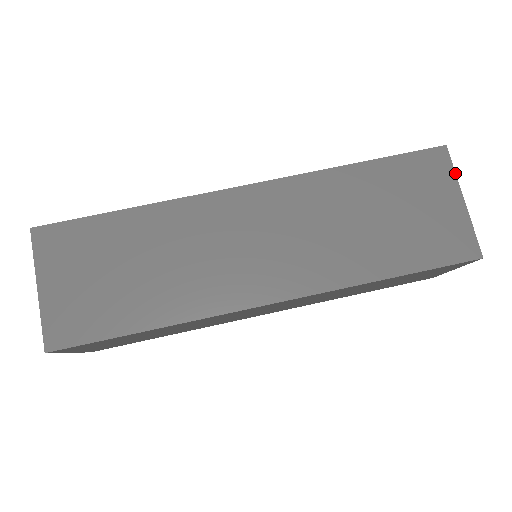
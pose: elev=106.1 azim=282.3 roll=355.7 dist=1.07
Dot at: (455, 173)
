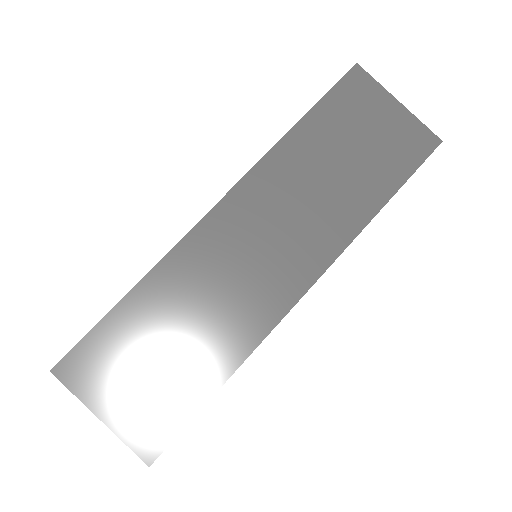
Dot at: (378, 83)
